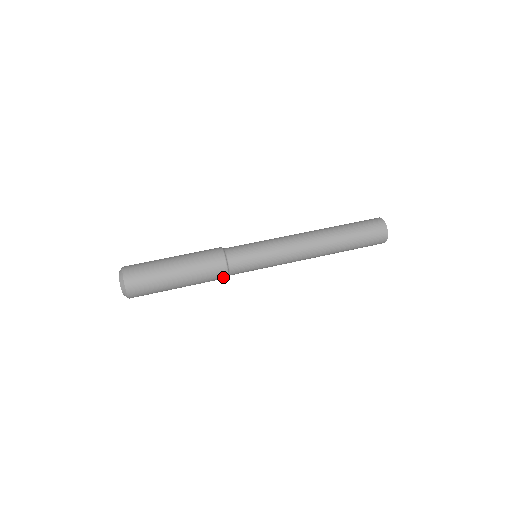
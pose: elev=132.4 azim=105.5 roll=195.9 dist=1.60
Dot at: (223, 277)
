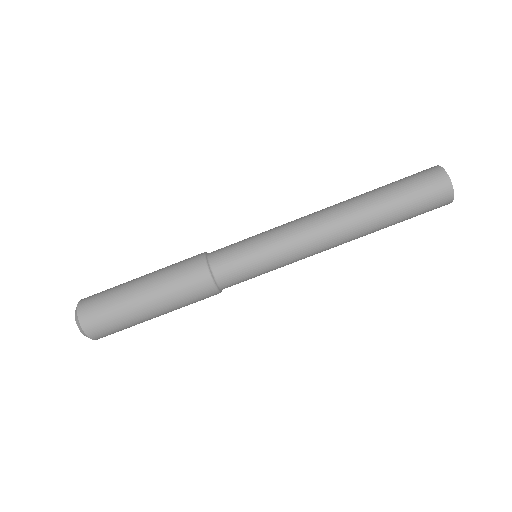
Dot at: occluded
